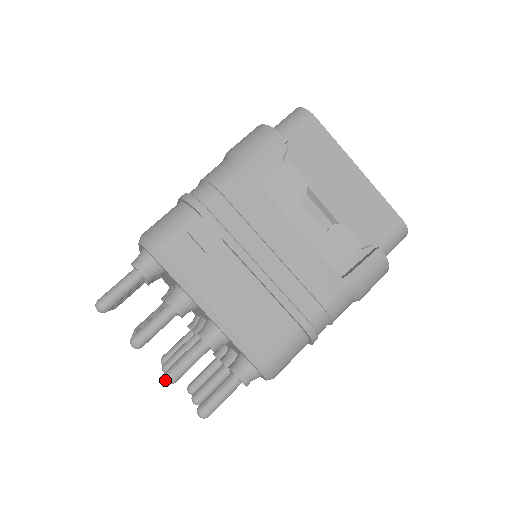
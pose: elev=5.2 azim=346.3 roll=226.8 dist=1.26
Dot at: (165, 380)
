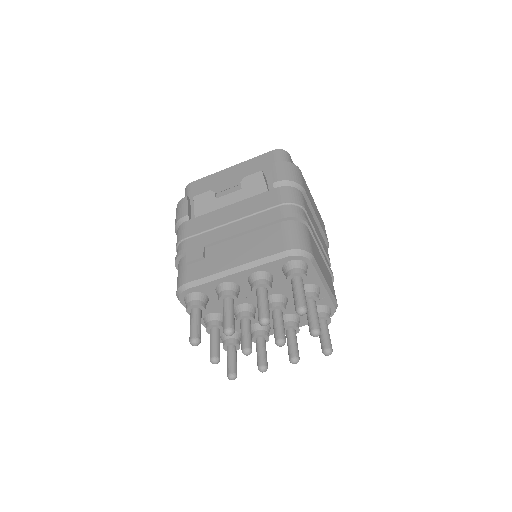
Dot at: (262, 324)
